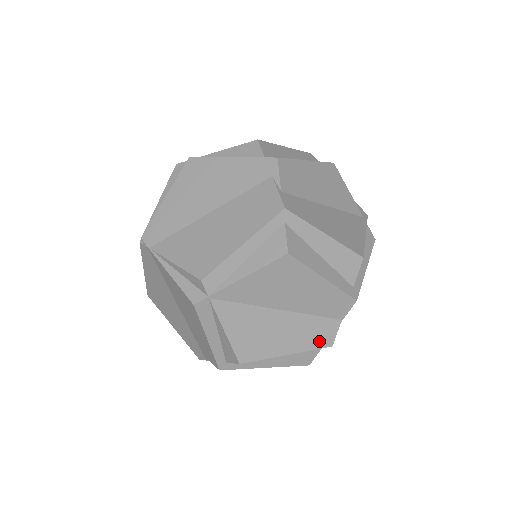
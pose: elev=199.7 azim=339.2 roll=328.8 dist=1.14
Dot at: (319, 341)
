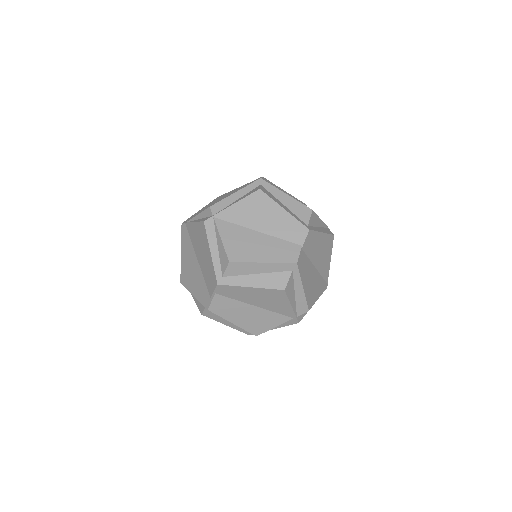
Dot at: (286, 257)
